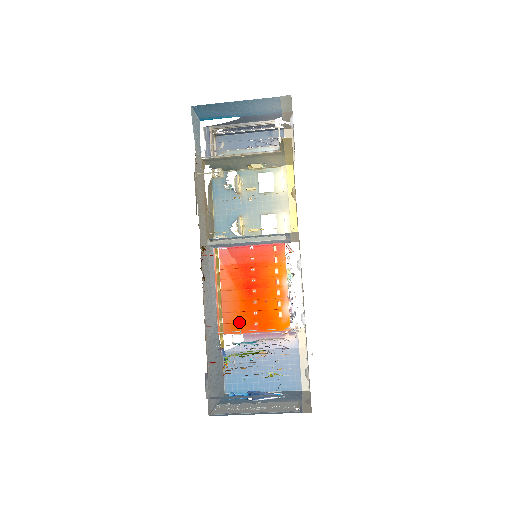
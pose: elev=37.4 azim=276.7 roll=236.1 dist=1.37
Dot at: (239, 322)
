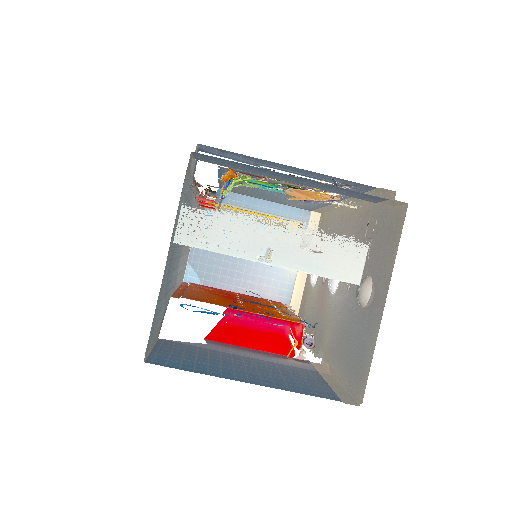
Dot at: (212, 301)
